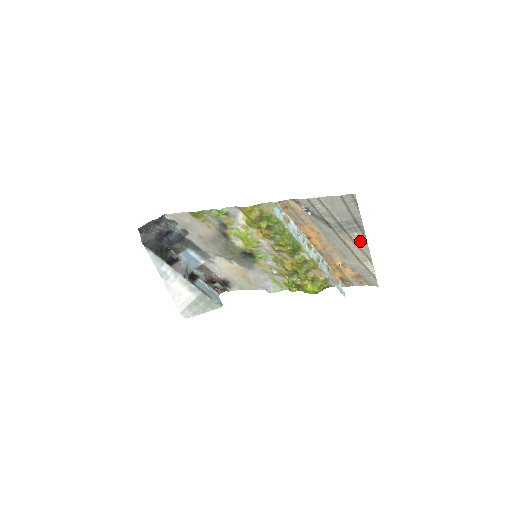
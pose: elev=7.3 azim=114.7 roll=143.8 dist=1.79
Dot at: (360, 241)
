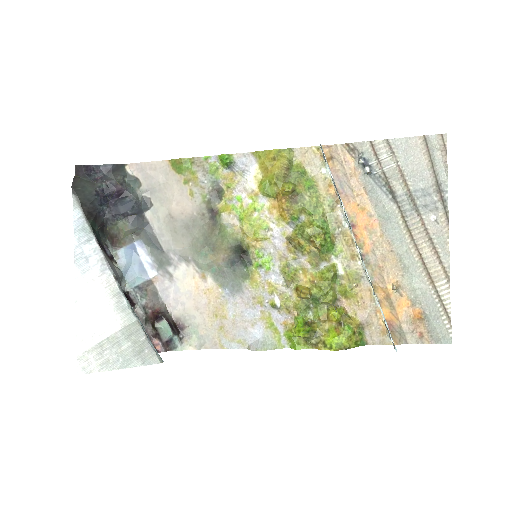
Dot at: (437, 233)
